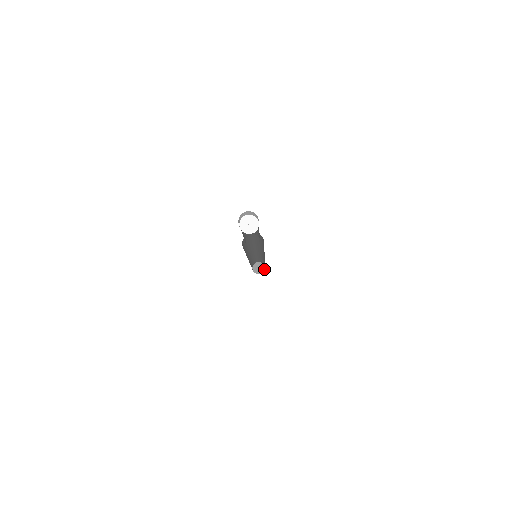
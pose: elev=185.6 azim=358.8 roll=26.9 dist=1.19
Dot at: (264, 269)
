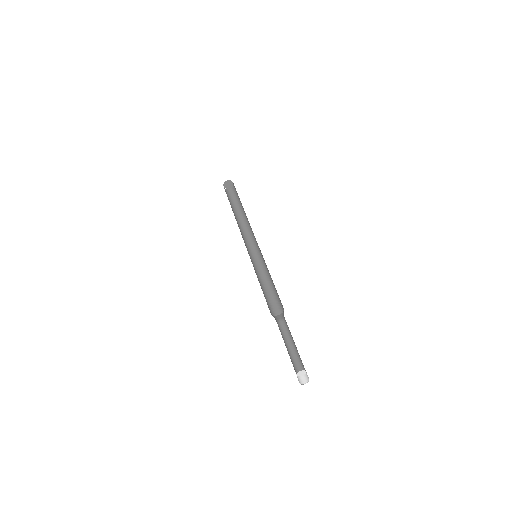
Dot at: (233, 185)
